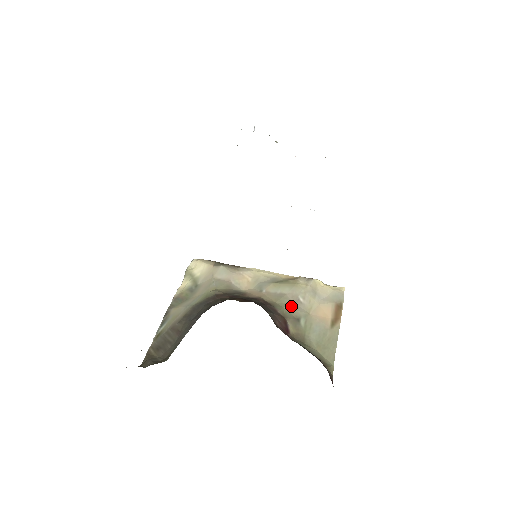
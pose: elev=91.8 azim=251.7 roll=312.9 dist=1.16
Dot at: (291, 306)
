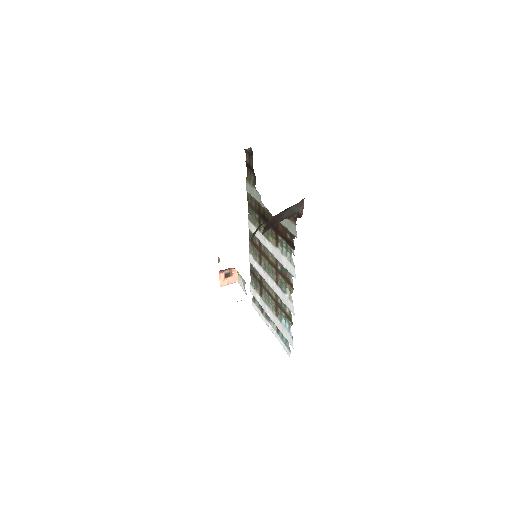
Dot at: occluded
